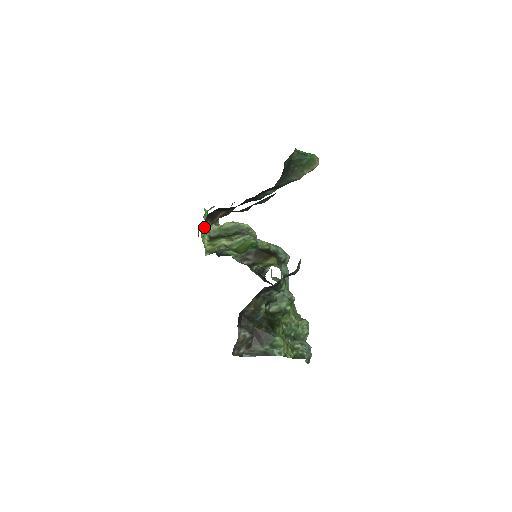
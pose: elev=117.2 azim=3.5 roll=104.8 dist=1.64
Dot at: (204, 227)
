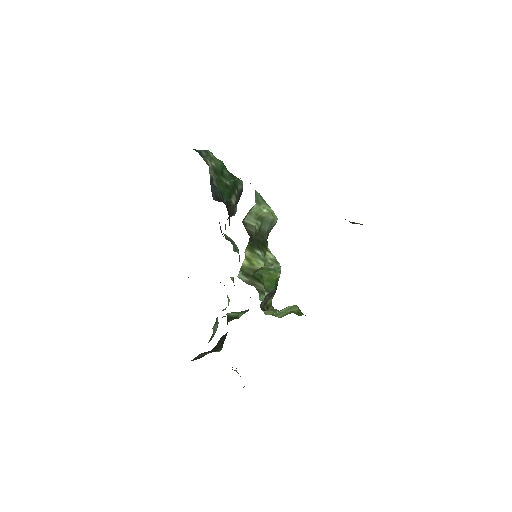
Dot at: occluded
